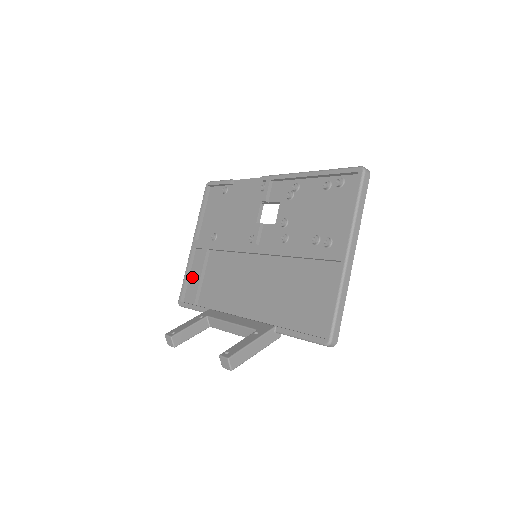
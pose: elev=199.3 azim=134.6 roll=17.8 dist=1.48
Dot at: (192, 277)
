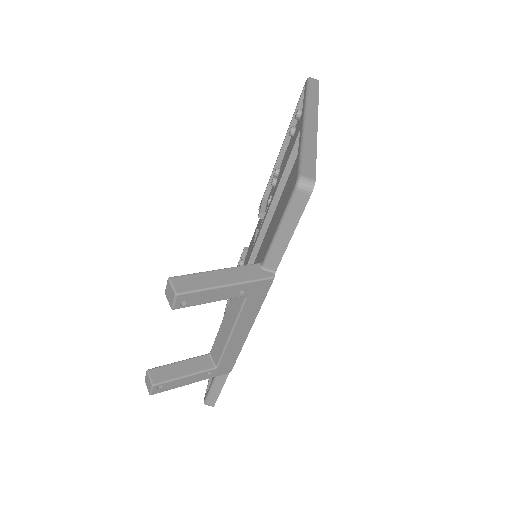
Dot at: occluded
